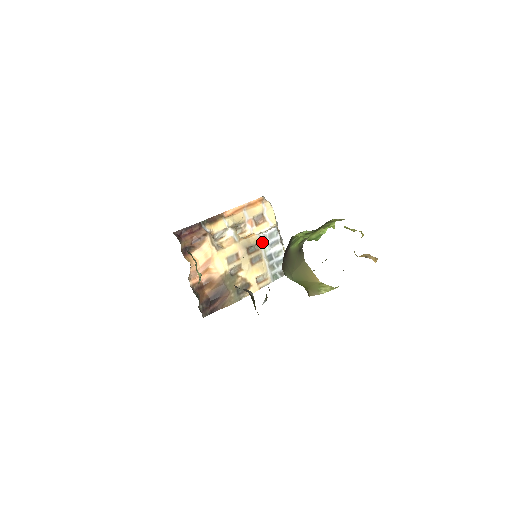
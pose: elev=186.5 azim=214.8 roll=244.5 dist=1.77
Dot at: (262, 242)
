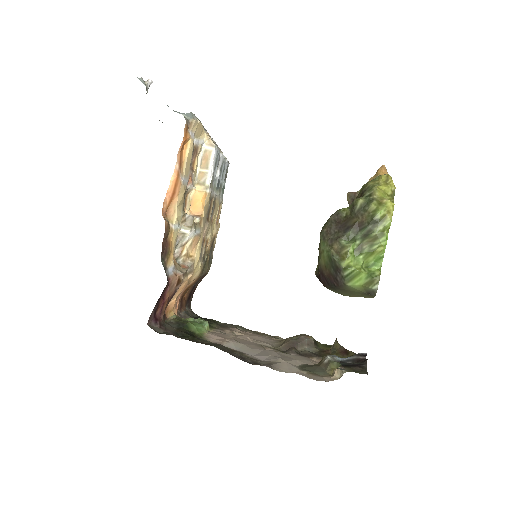
Dot at: (212, 187)
